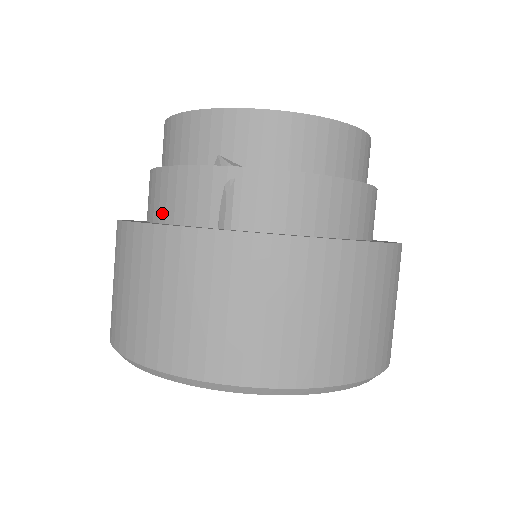
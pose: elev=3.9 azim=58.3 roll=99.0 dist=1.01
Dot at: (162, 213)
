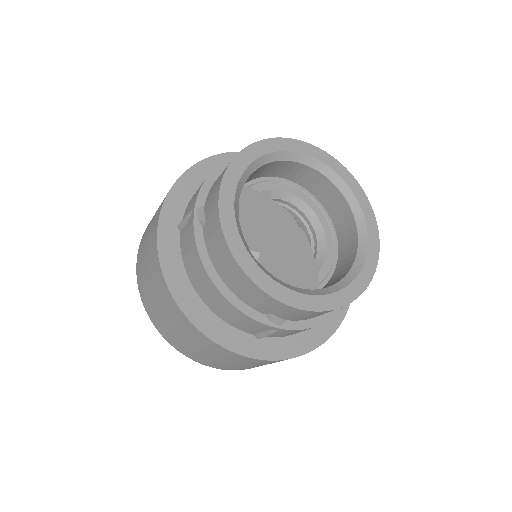
Dot at: (212, 307)
